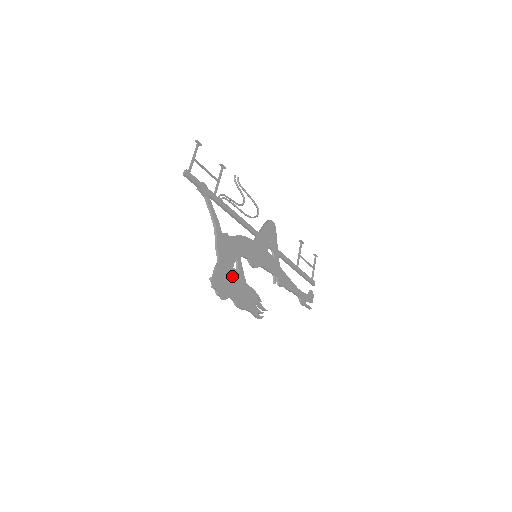
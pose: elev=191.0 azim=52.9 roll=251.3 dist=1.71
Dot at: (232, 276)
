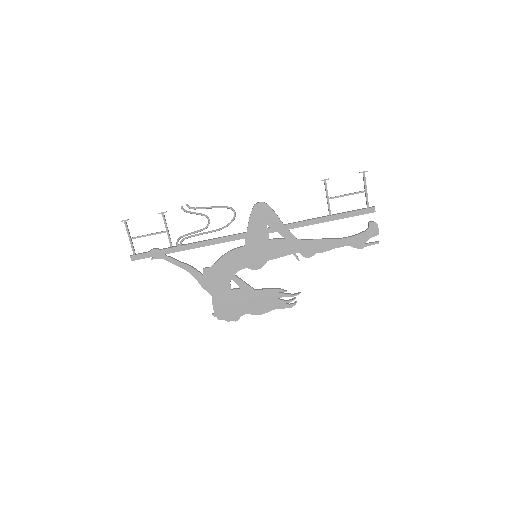
Dot at: (234, 297)
